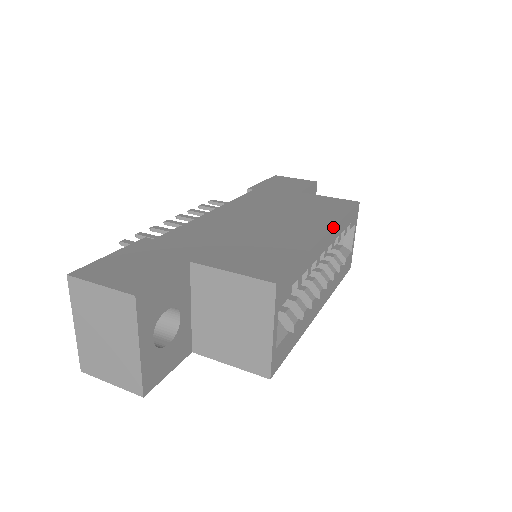
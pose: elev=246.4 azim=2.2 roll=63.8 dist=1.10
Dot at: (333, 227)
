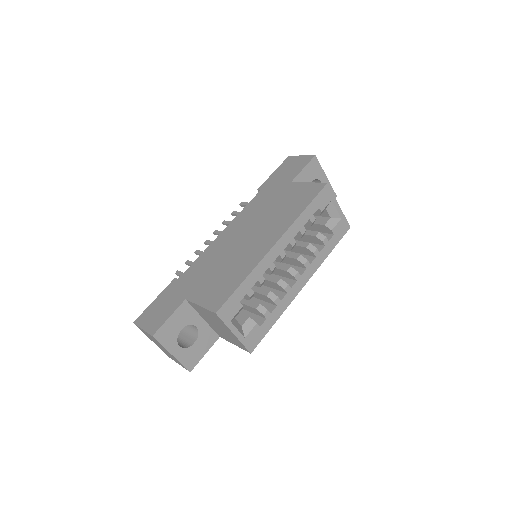
Dot at: (283, 234)
